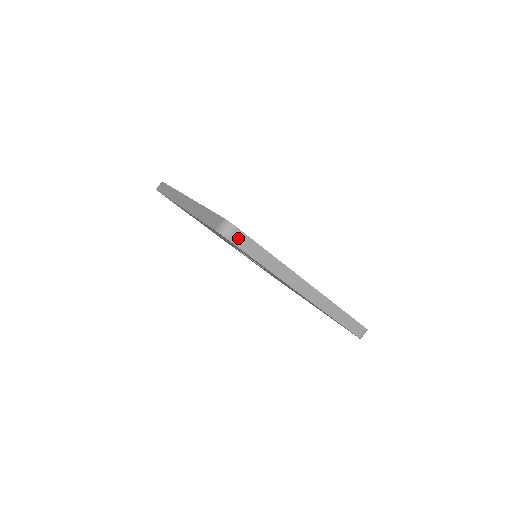
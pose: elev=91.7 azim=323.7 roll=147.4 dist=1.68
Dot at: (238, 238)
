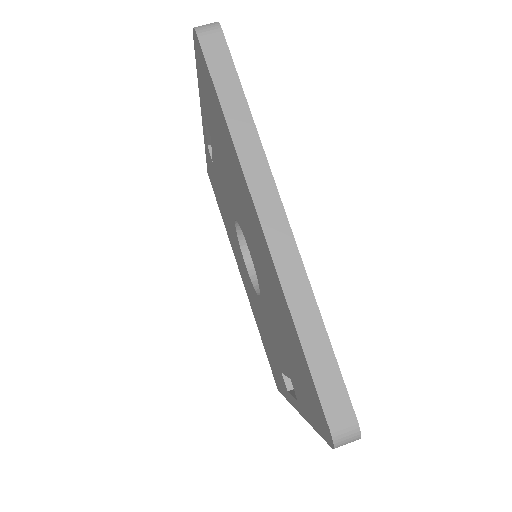
Dot at: (214, 45)
